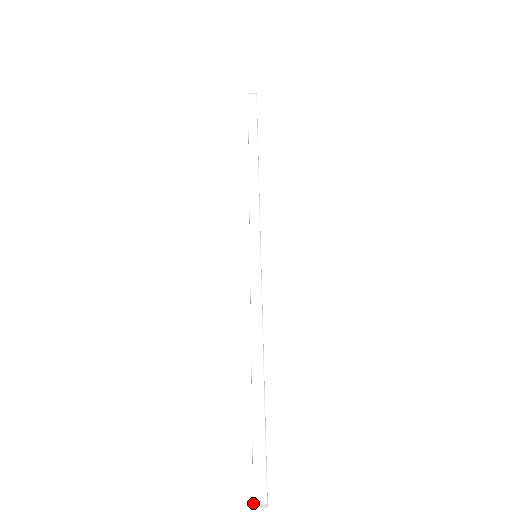
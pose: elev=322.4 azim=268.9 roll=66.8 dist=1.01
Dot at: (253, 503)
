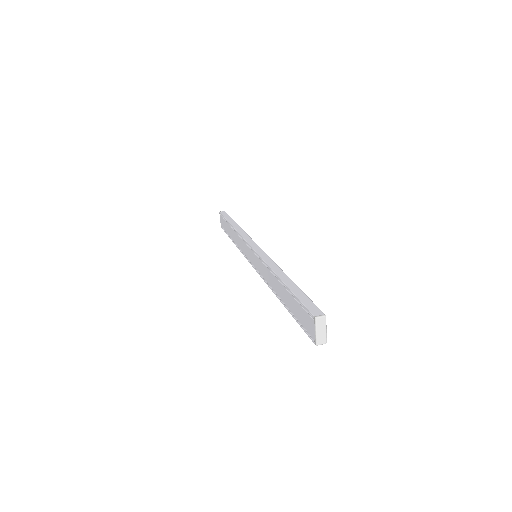
Dot at: (314, 316)
